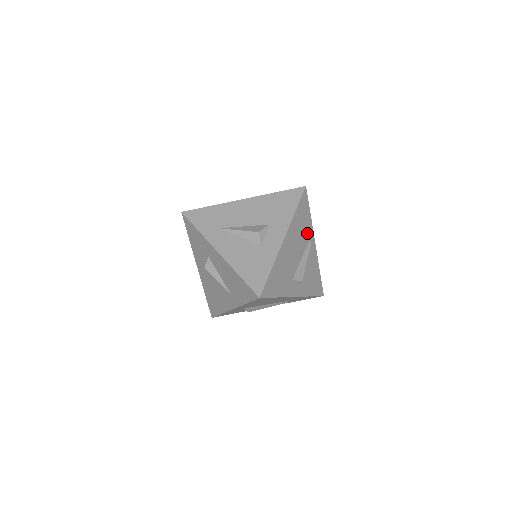
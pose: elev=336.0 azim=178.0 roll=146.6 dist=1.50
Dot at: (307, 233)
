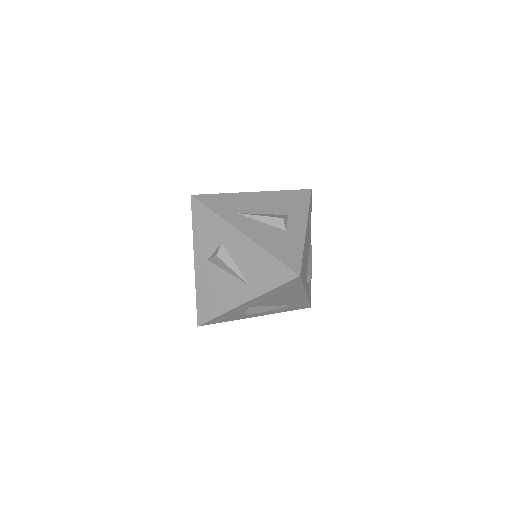
Dot at: (310, 235)
